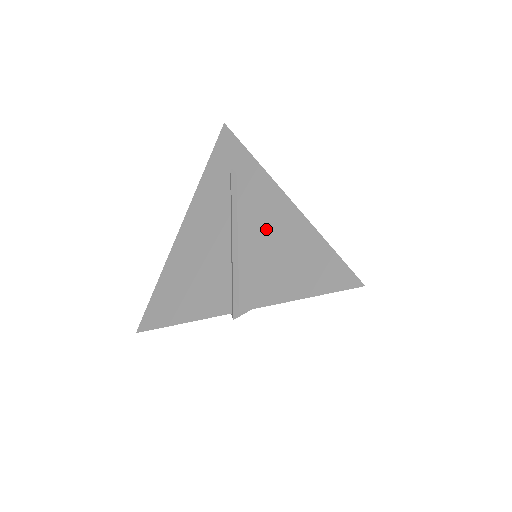
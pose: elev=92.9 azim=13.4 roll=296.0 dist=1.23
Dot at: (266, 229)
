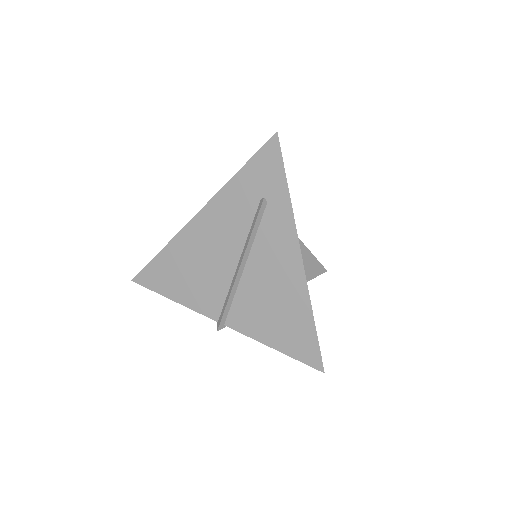
Dot at: (272, 277)
